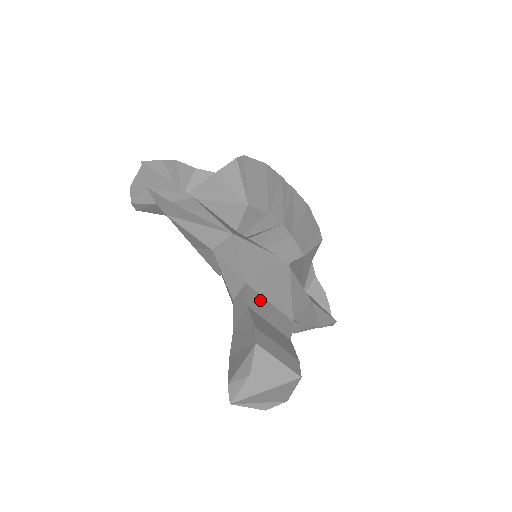
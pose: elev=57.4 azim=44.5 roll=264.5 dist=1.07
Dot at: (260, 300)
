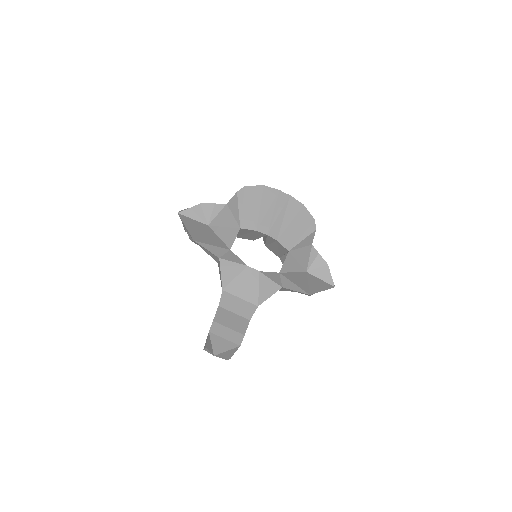
Dot at: (231, 299)
